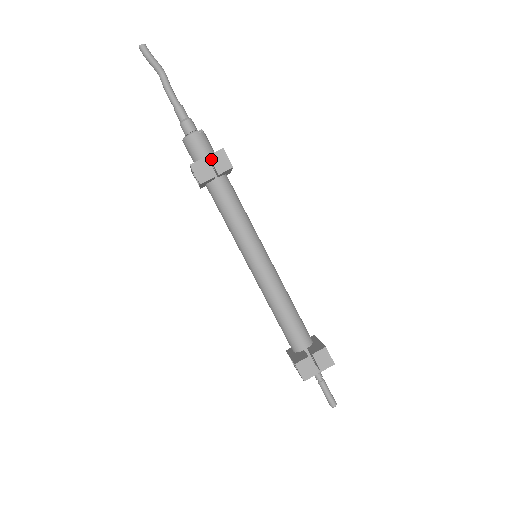
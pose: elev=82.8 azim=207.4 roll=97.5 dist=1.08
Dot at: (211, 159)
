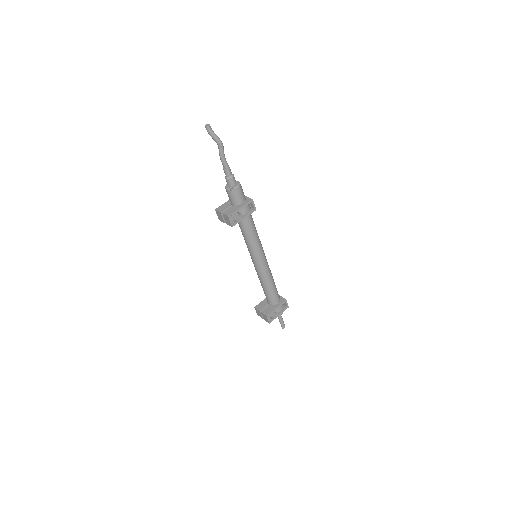
Dot at: (223, 215)
